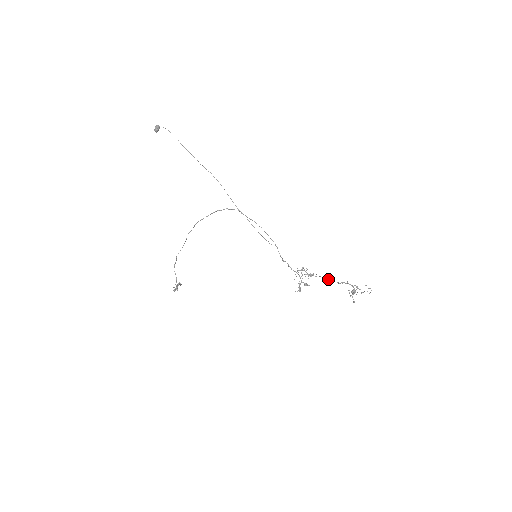
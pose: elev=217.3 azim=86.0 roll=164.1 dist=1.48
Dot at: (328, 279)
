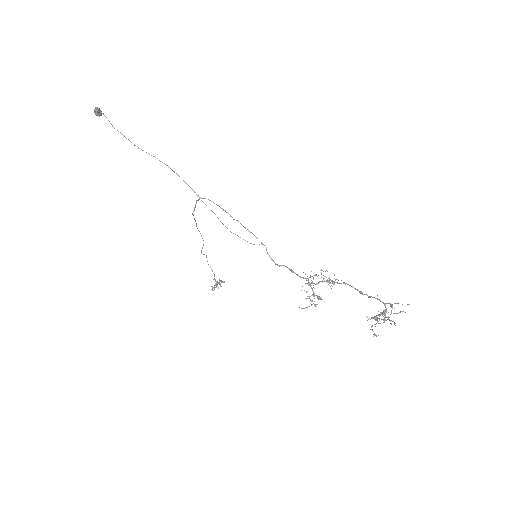
Dot at: (355, 289)
